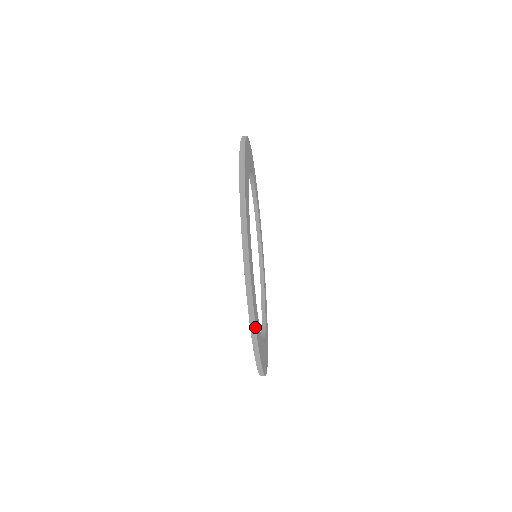
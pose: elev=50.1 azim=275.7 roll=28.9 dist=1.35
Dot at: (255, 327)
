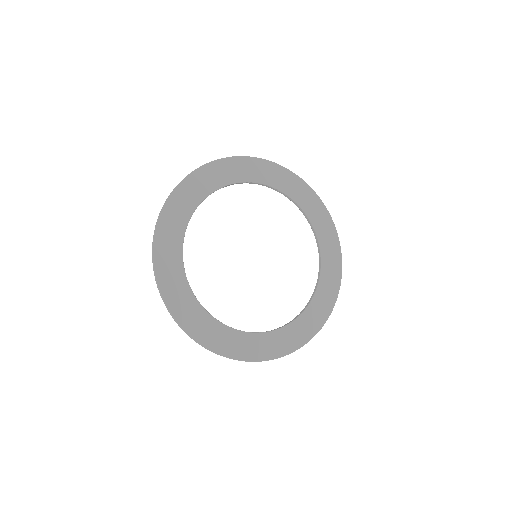
Dot at: occluded
